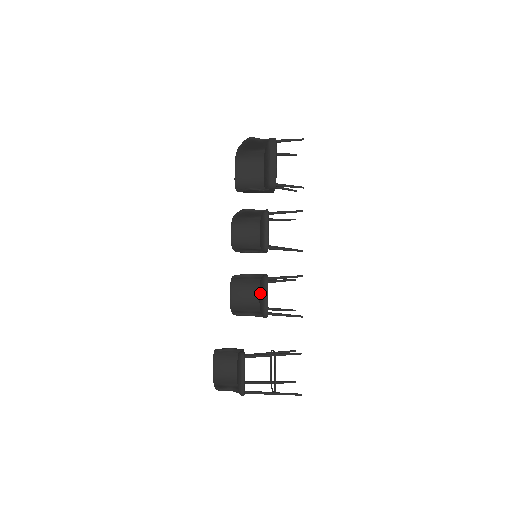
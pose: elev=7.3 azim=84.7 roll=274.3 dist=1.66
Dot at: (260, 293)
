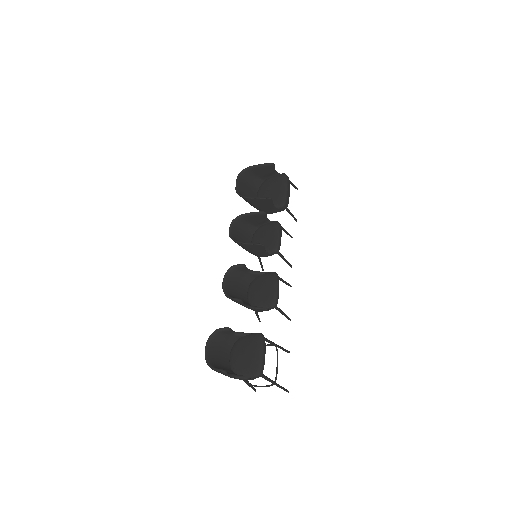
Dot at: (265, 287)
